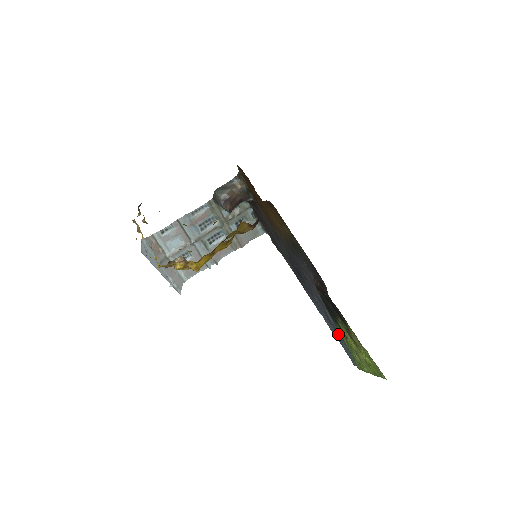
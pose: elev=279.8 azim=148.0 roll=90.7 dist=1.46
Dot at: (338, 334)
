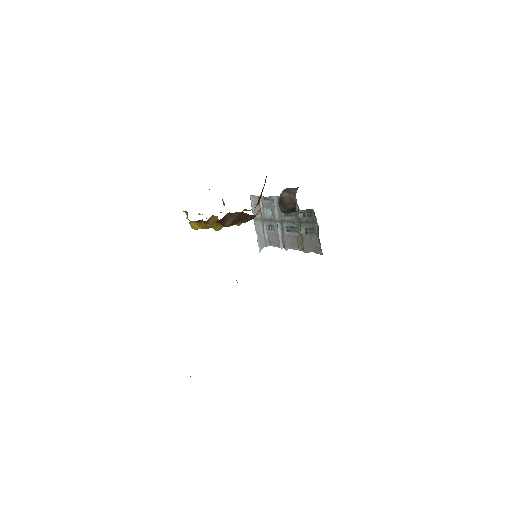
Dot at: occluded
